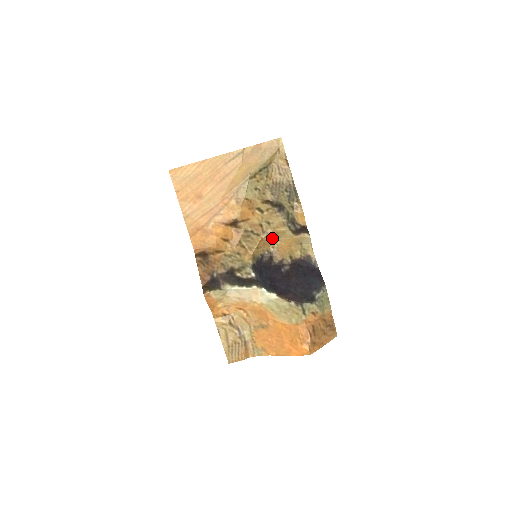
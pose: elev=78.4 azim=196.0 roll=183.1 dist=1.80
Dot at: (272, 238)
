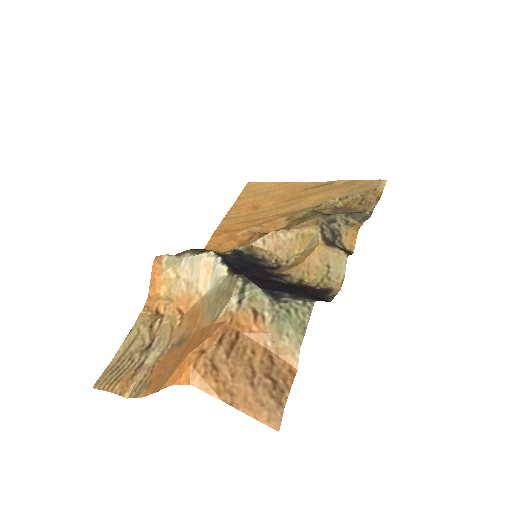
Dot at: (293, 244)
